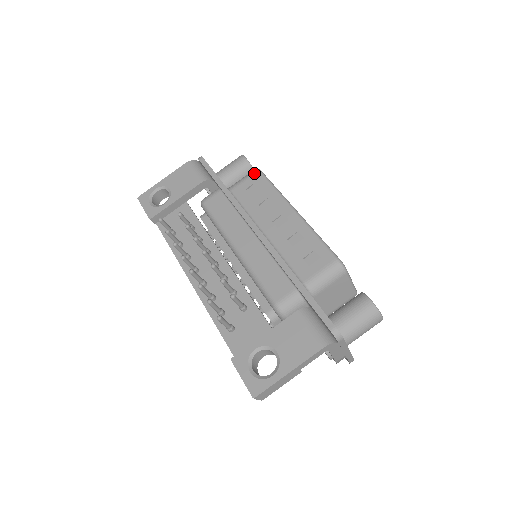
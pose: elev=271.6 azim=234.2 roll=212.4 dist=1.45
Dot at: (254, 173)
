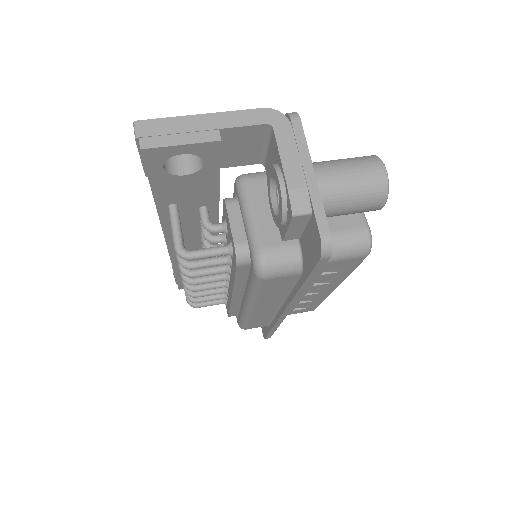
Dot at: occluded
